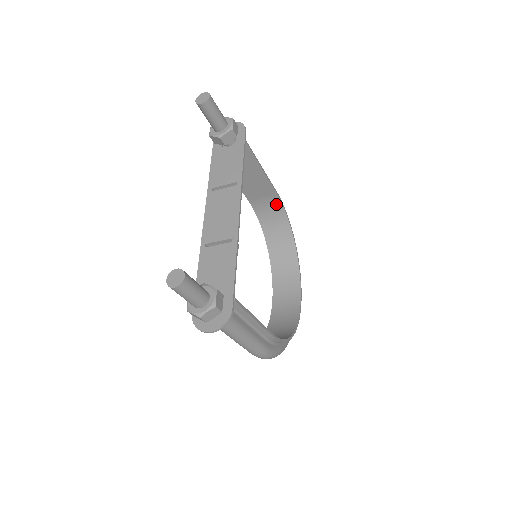
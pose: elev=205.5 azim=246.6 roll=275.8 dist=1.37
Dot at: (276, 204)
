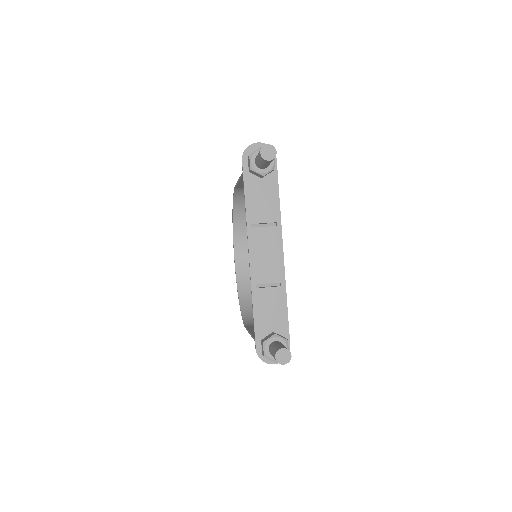
Dot at: occluded
